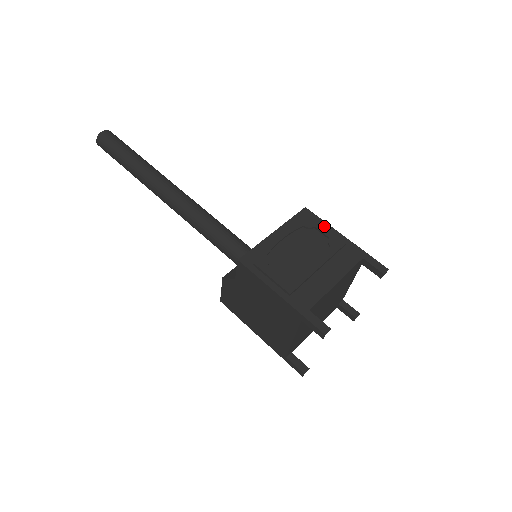
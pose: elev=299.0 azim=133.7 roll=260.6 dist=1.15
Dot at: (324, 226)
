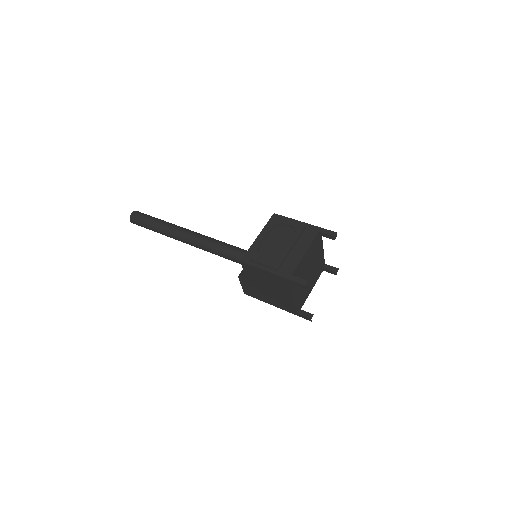
Dot at: (289, 221)
